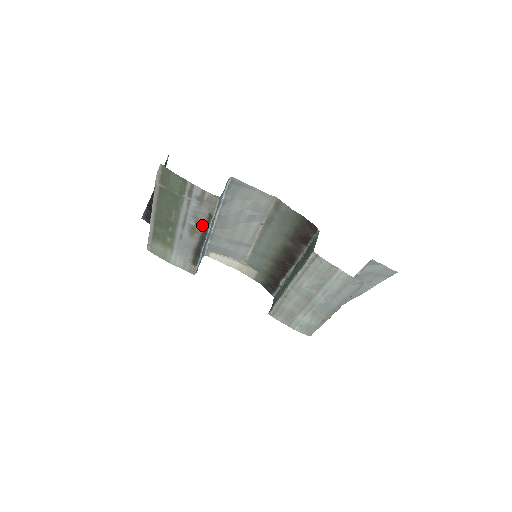
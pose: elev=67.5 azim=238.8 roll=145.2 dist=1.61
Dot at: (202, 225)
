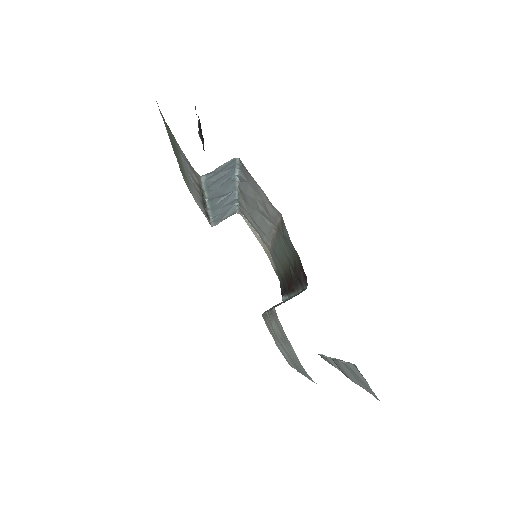
Dot at: occluded
